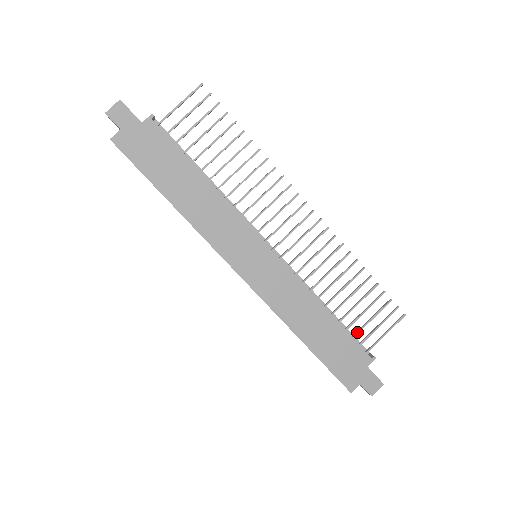
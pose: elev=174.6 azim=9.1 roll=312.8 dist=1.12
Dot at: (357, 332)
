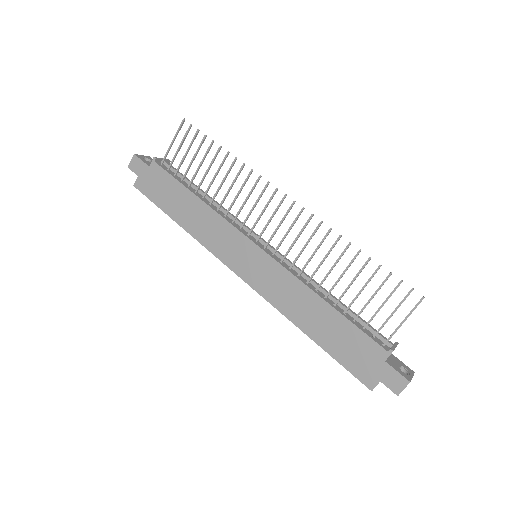
Dot at: (367, 322)
